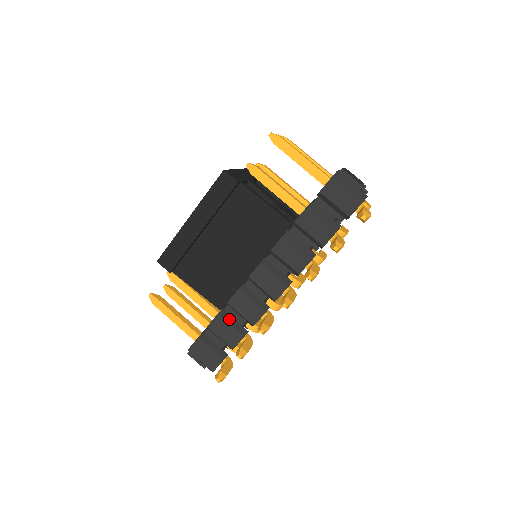
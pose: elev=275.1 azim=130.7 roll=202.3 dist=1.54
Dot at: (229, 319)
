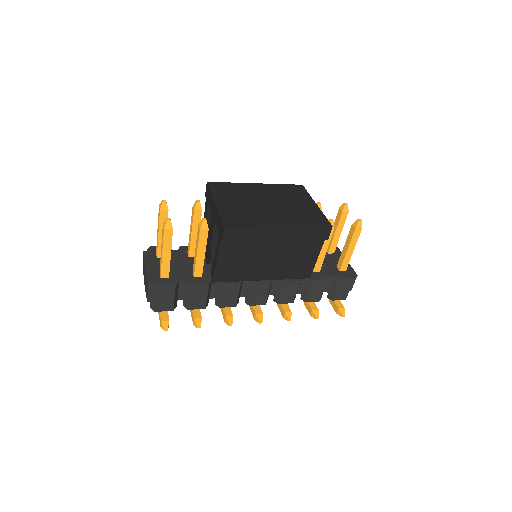
Dot at: (209, 291)
